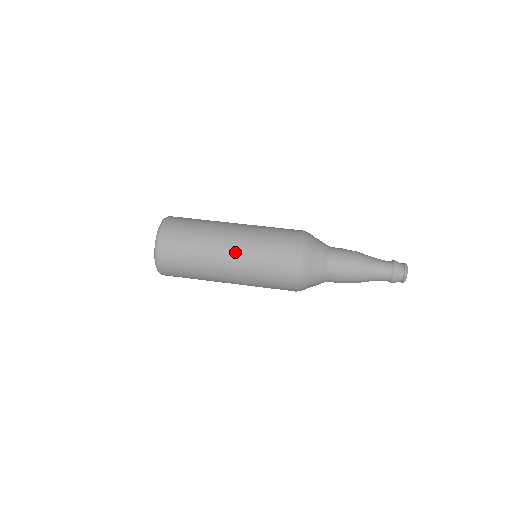
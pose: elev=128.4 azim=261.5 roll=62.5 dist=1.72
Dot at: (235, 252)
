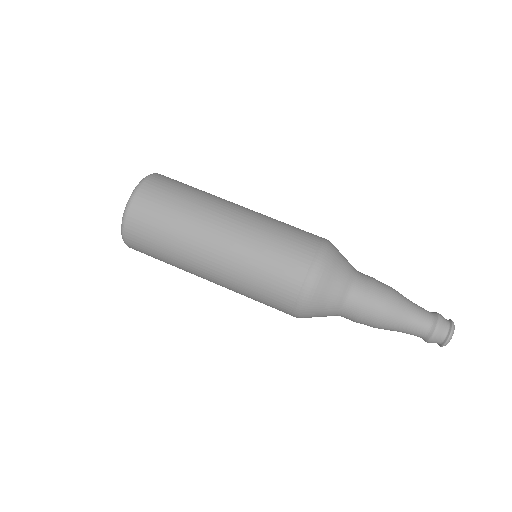
Dot at: (218, 277)
